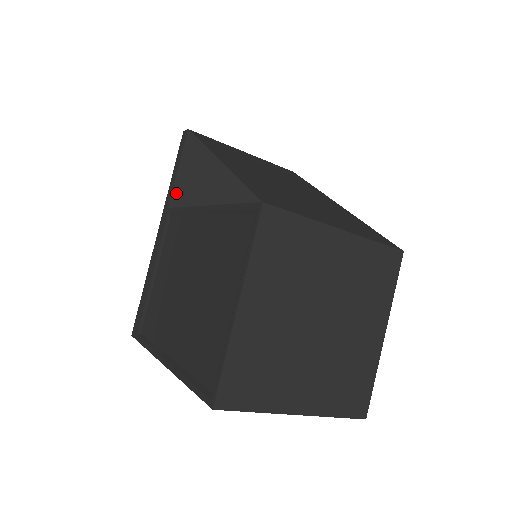
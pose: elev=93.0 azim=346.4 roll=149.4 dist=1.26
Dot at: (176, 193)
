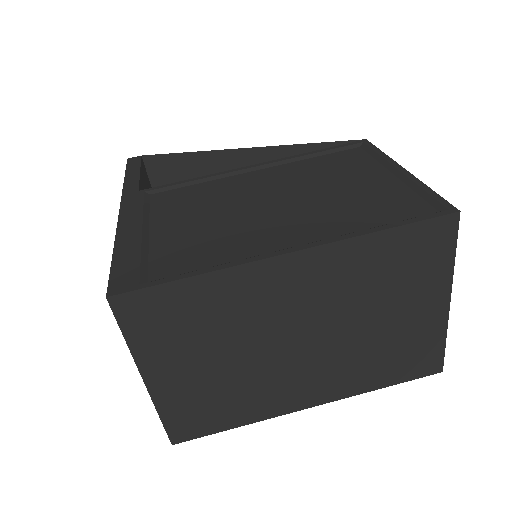
Dot at: (141, 187)
